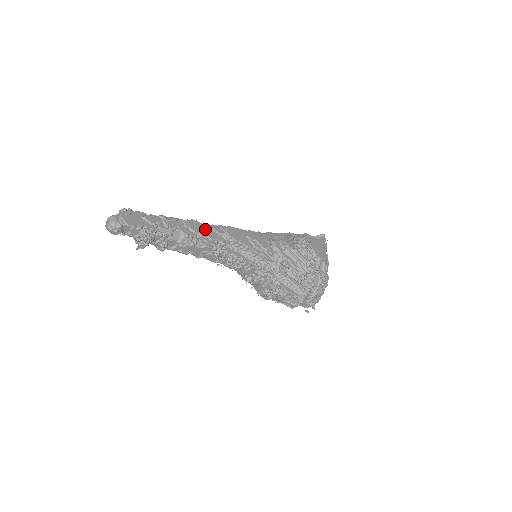
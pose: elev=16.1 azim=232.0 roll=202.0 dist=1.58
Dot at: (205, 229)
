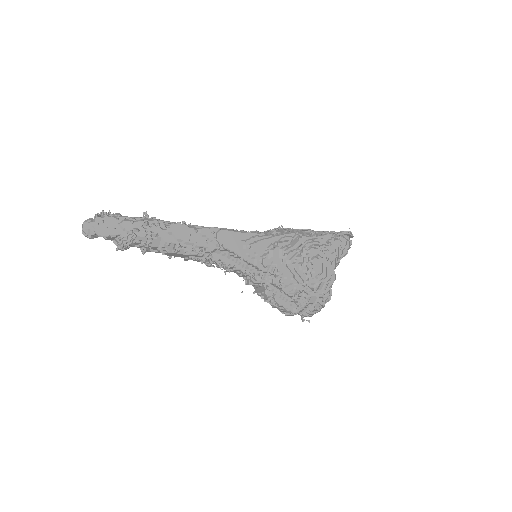
Dot at: (192, 234)
